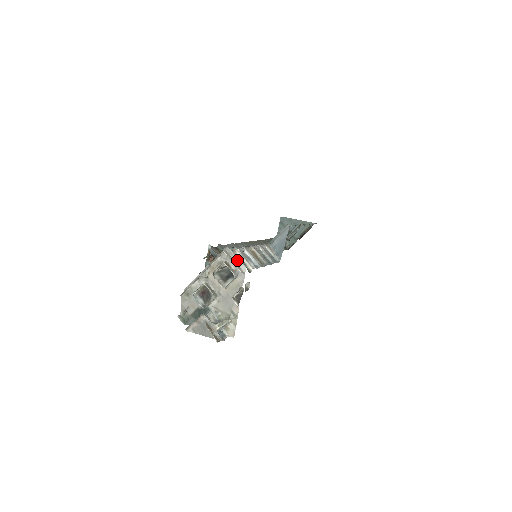
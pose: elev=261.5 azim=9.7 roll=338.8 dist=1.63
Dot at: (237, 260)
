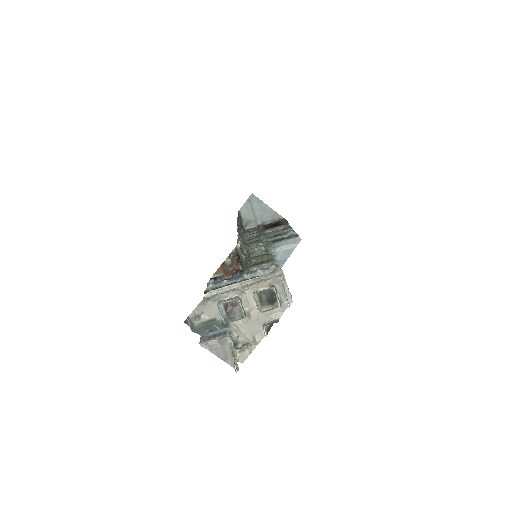
Dot at: (287, 290)
